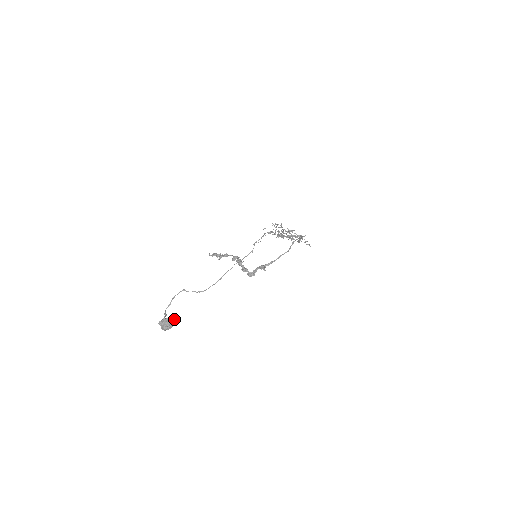
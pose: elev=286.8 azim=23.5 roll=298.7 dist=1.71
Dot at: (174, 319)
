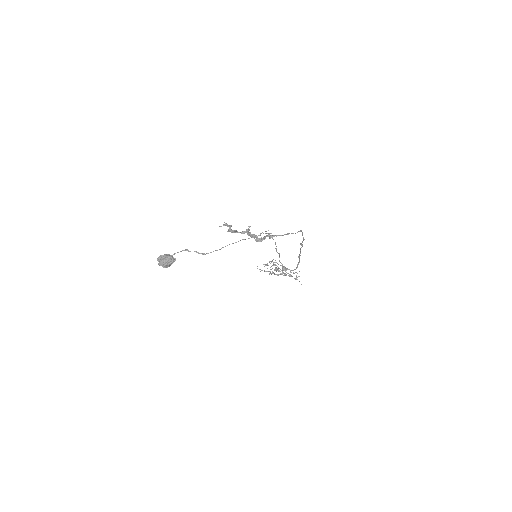
Dot at: (174, 258)
